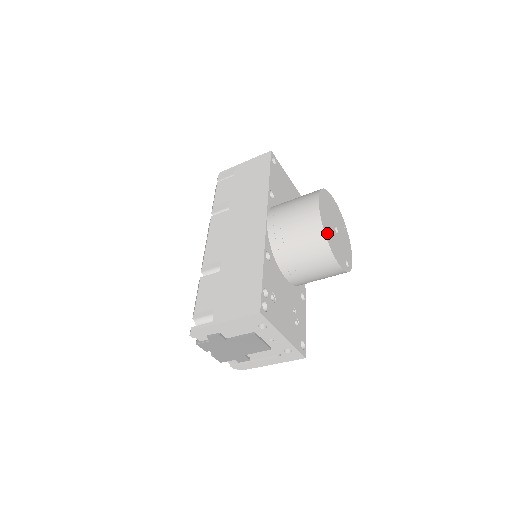
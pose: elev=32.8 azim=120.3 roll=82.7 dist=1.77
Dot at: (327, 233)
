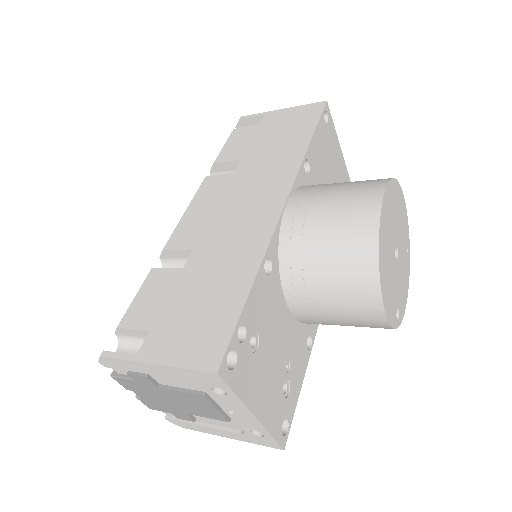
Dot at: (382, 257)
